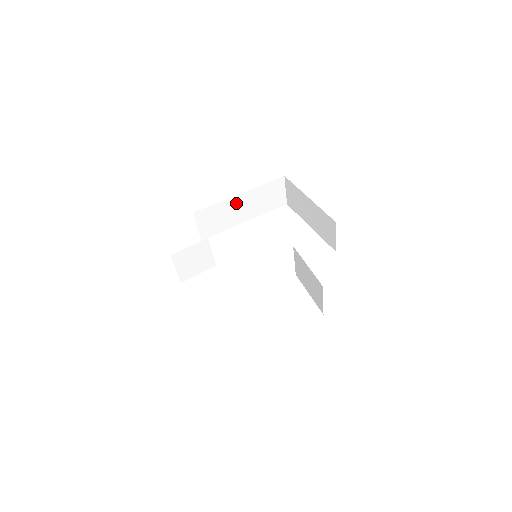
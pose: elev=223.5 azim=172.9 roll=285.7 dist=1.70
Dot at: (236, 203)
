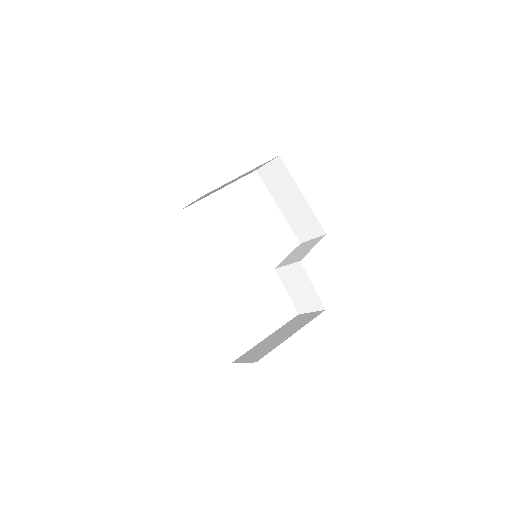
Dot at: (233, 180)
